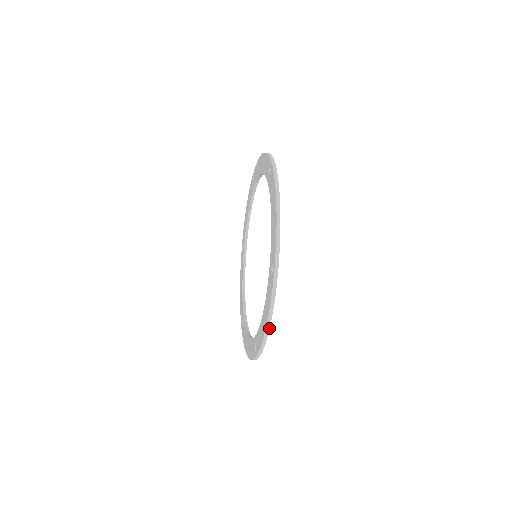
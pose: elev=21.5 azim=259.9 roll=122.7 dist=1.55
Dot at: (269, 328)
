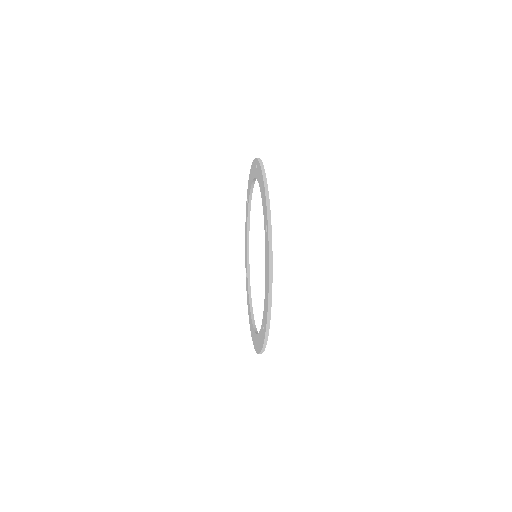
Dot at: occluded
